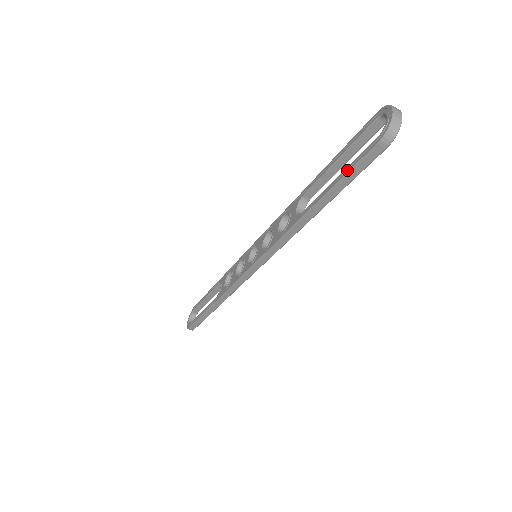
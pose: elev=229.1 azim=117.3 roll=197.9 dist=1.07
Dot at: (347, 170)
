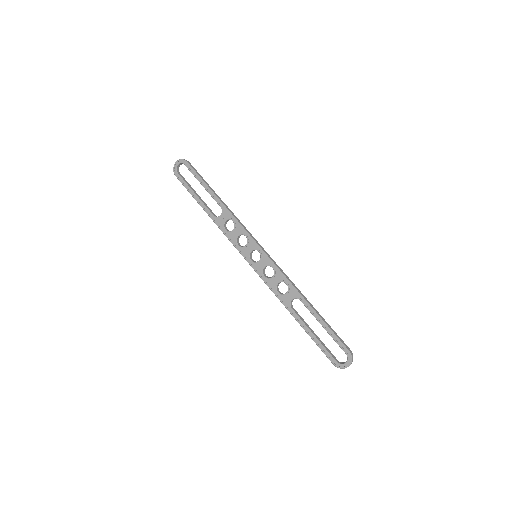
Dot at: (319, 345)
